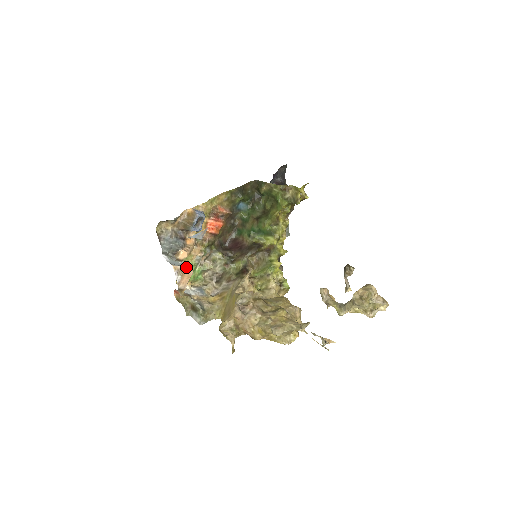
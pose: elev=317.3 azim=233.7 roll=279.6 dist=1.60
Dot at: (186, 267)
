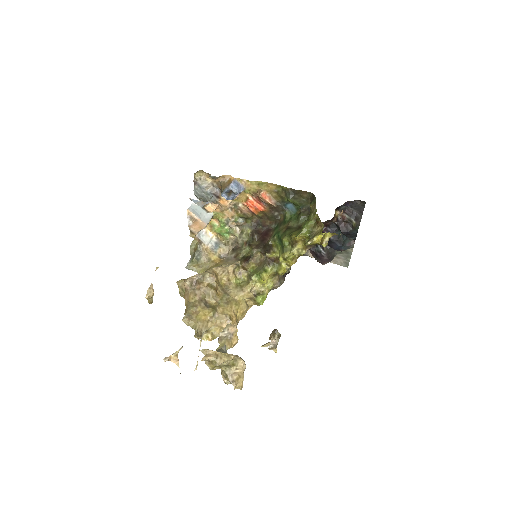
Dot at: (201, 219)
